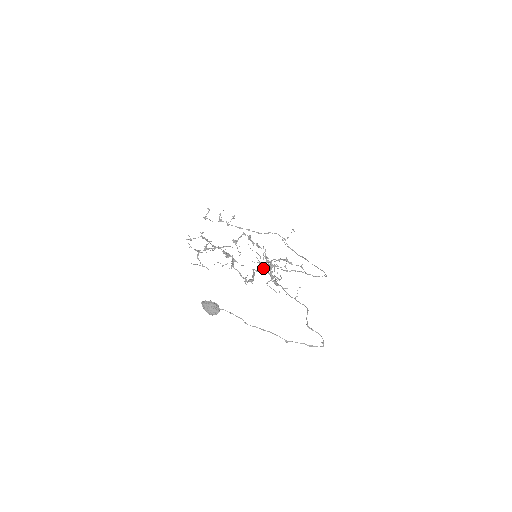
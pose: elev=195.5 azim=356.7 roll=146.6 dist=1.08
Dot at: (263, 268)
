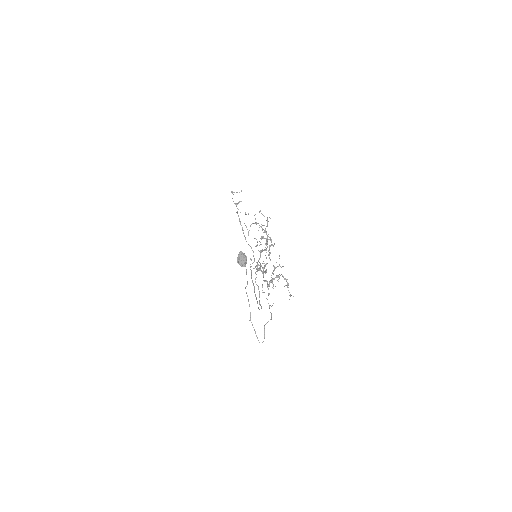
Dot at: occluded
